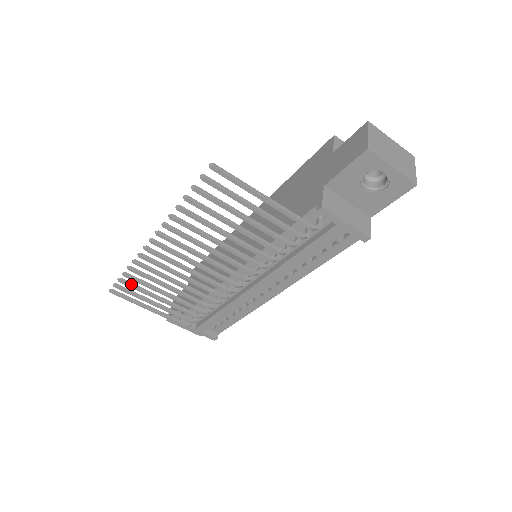
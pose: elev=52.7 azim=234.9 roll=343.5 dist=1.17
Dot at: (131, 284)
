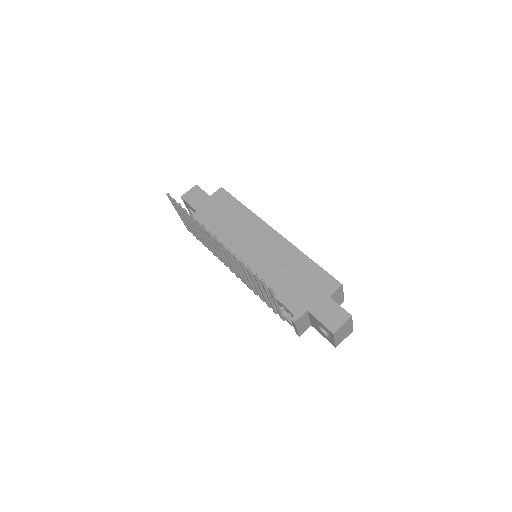
Dot at: (182, 210)
